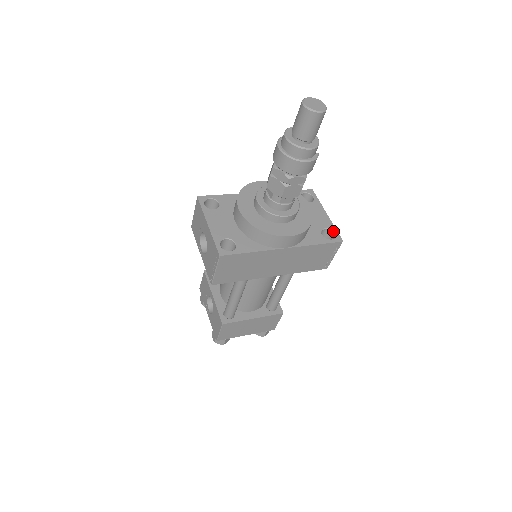
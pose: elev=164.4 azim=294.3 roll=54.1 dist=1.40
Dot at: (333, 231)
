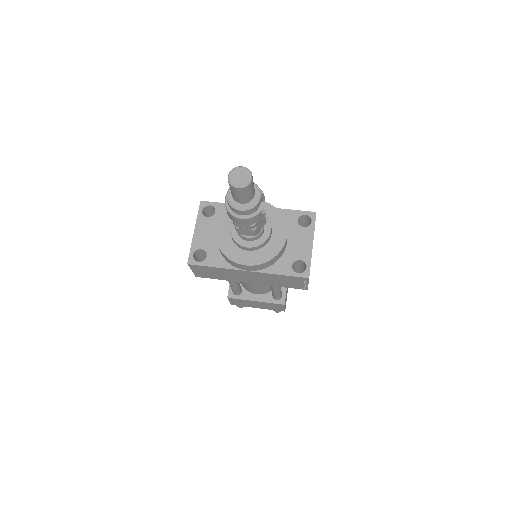
Dot at: (306, 264)
